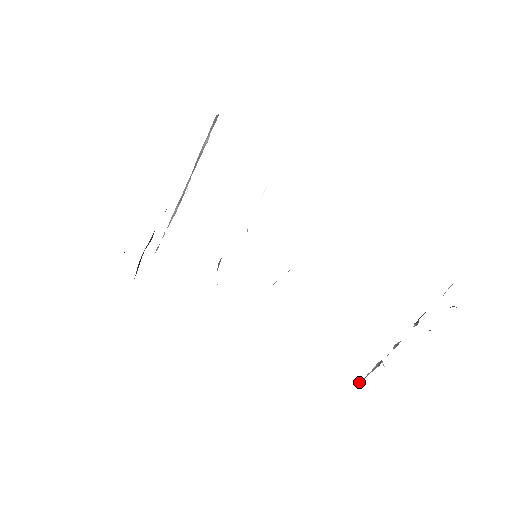
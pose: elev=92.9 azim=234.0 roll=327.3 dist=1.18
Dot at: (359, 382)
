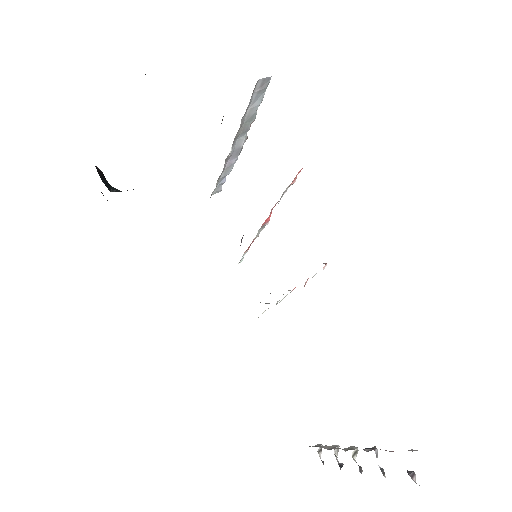
Dot at: (318, 444)
